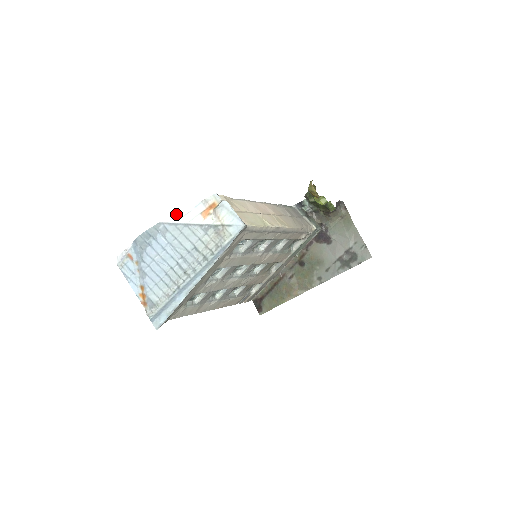
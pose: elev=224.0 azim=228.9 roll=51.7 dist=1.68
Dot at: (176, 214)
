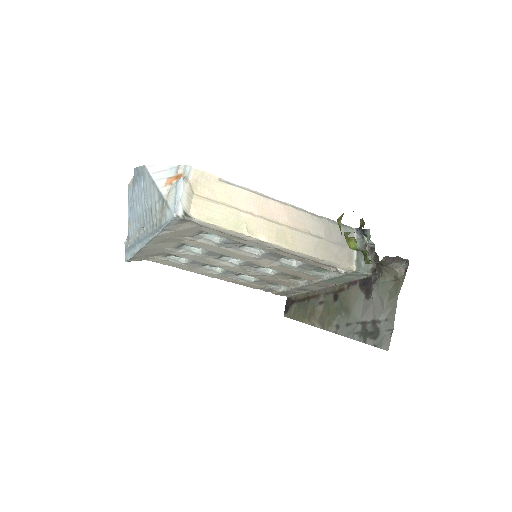
Dot at: occluded
